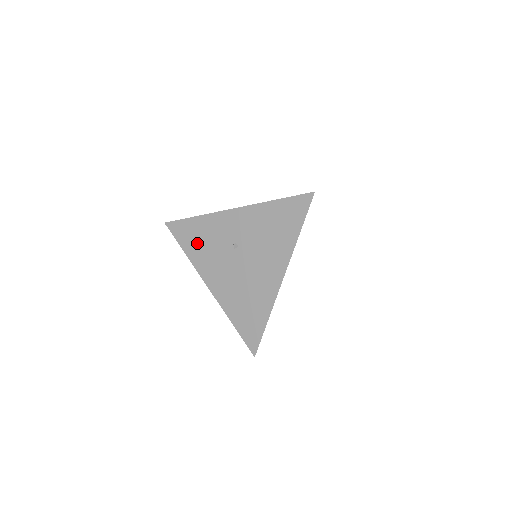
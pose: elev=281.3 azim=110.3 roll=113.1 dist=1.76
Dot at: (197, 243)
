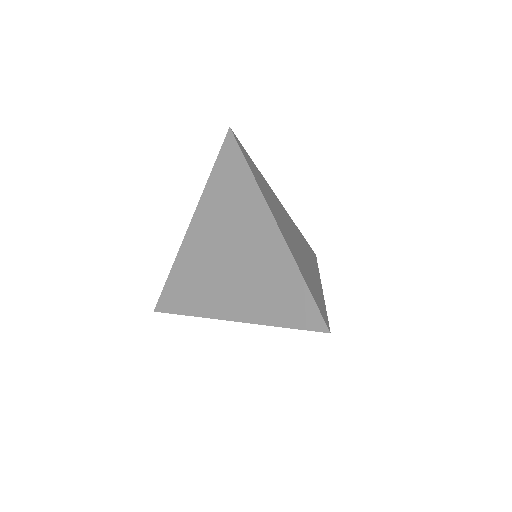
Dot at: occluded
